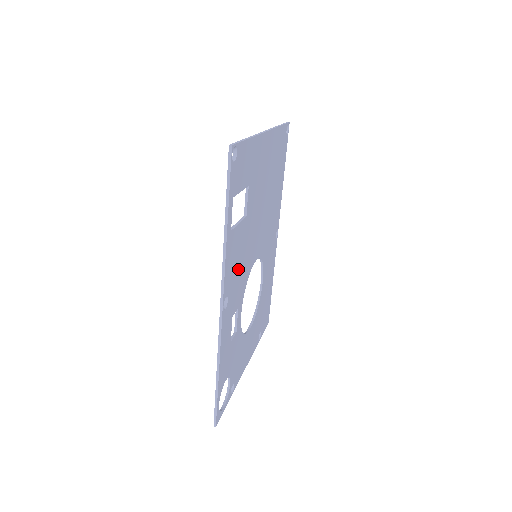
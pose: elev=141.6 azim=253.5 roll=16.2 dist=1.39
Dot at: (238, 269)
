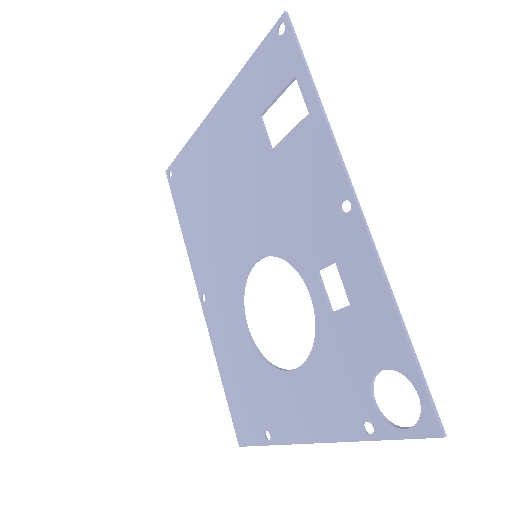
Dot at: (305, 202)
